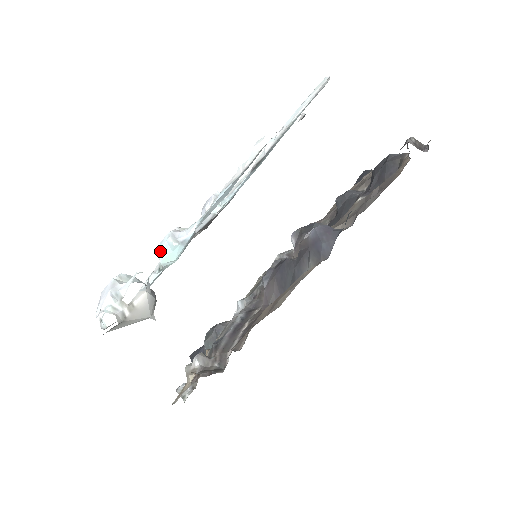
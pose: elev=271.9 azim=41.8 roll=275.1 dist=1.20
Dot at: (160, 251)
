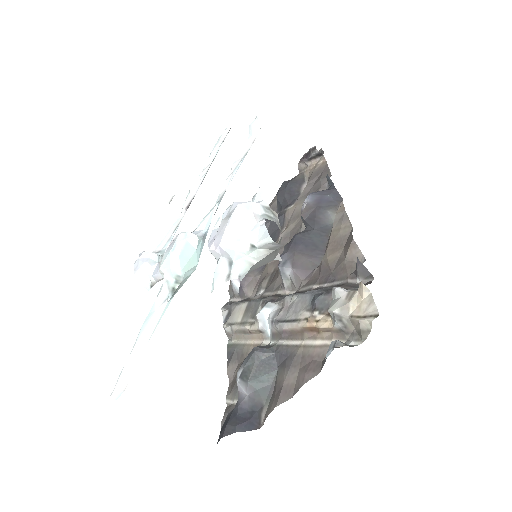
Dot at: (178, 257)
